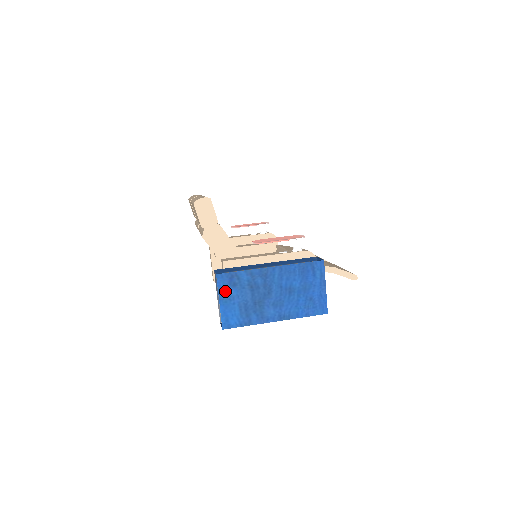
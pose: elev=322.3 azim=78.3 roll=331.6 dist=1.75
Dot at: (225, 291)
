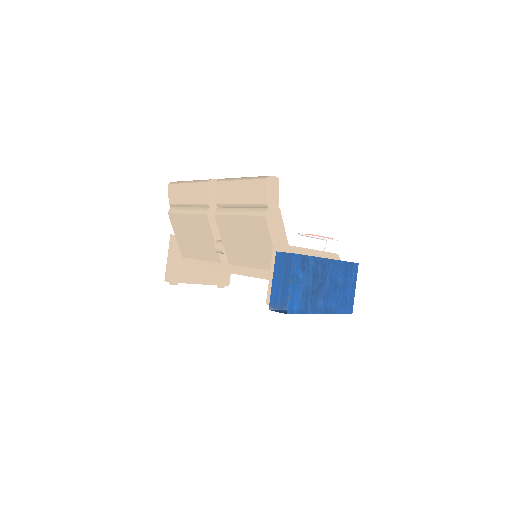
Dot at: (296, 273)
